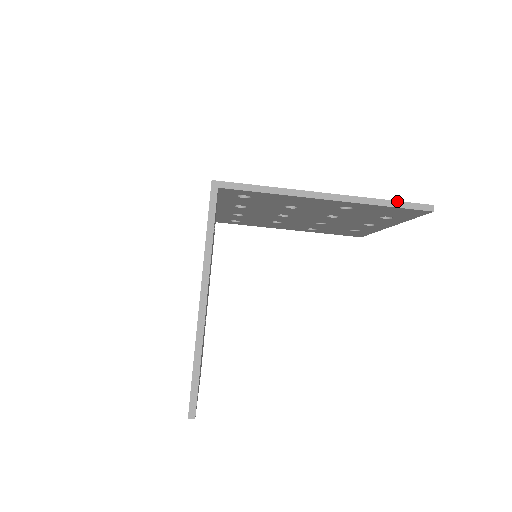
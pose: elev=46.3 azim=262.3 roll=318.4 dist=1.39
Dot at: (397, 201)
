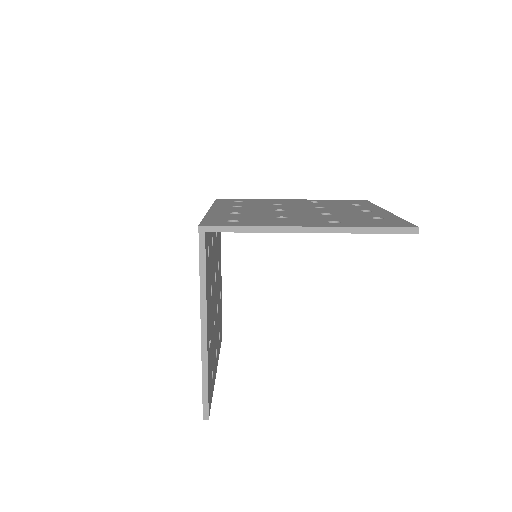
Dot at: (381, 227)
